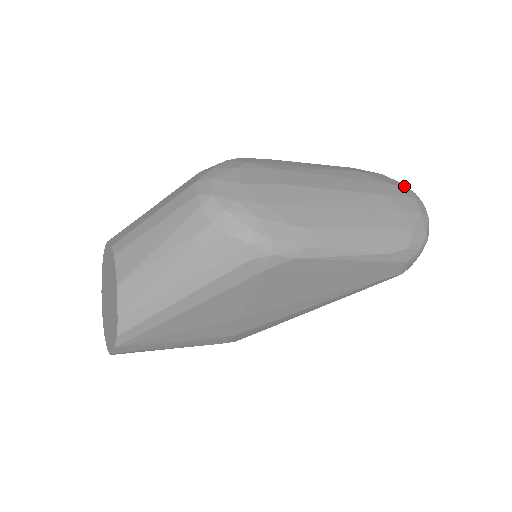
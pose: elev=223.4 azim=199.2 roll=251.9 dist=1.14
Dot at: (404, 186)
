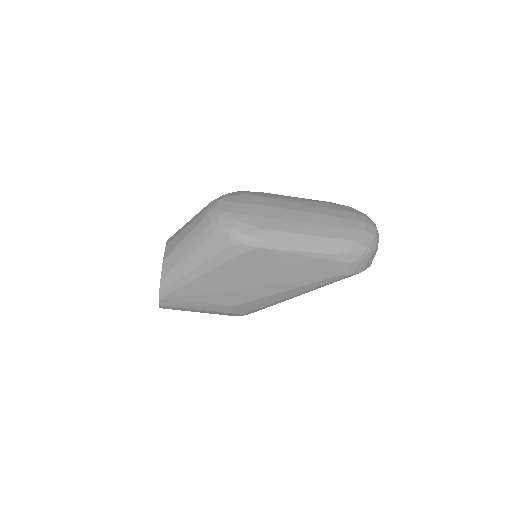
Dot at: (362, 214)
